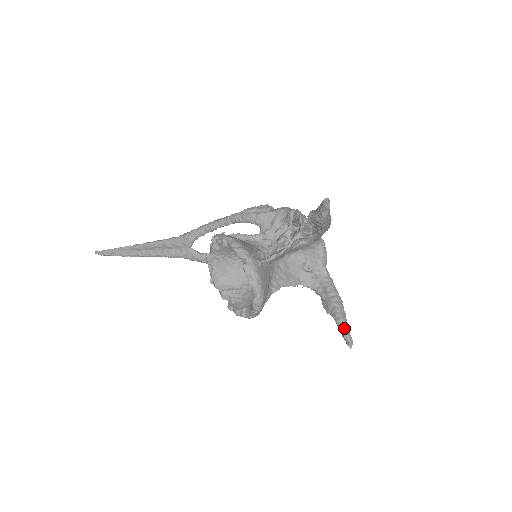
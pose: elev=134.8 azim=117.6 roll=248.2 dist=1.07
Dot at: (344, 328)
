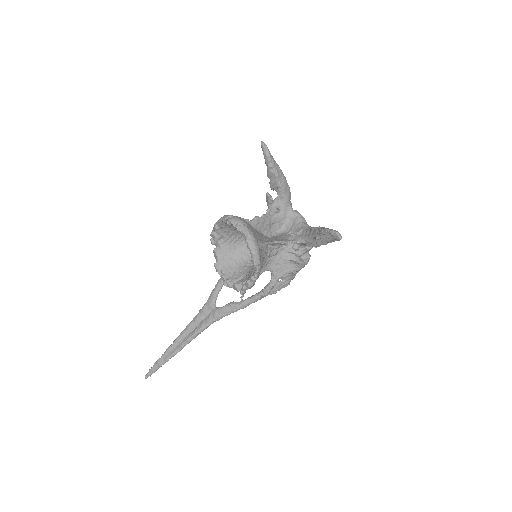
Dot at: (328, 229)
